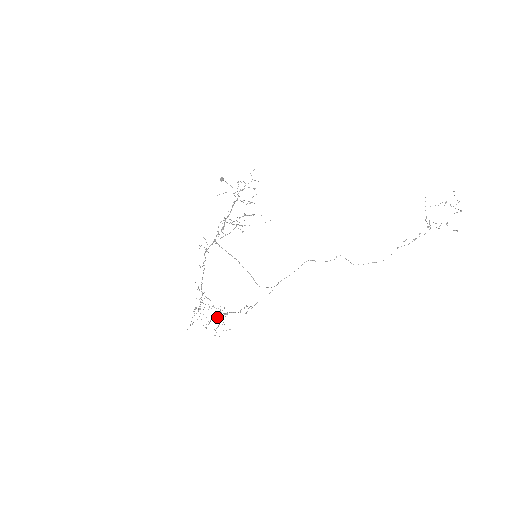
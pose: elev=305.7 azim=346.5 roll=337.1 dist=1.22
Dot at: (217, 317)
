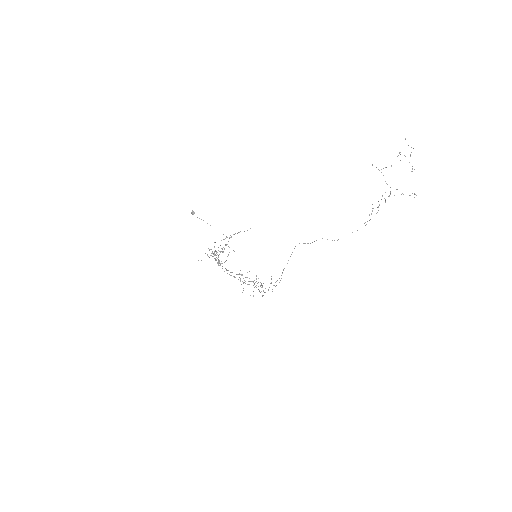
Dot at: occluded
